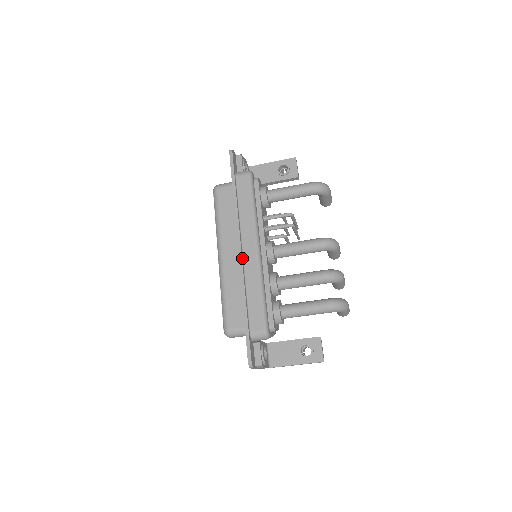
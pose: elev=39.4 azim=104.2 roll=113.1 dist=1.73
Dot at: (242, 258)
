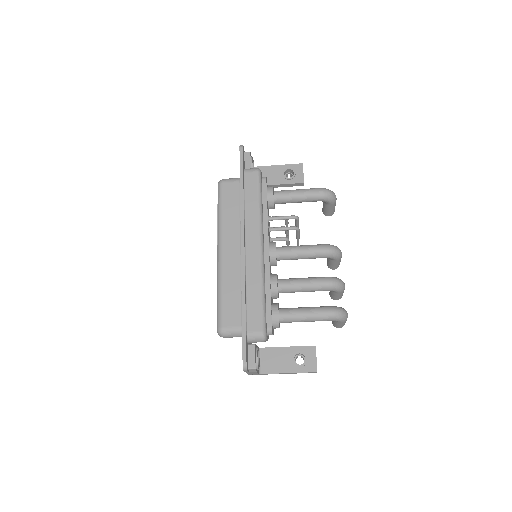
Dot at: (244, 255)
